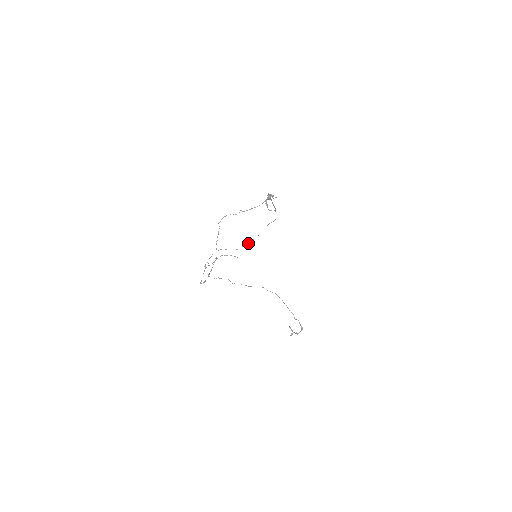
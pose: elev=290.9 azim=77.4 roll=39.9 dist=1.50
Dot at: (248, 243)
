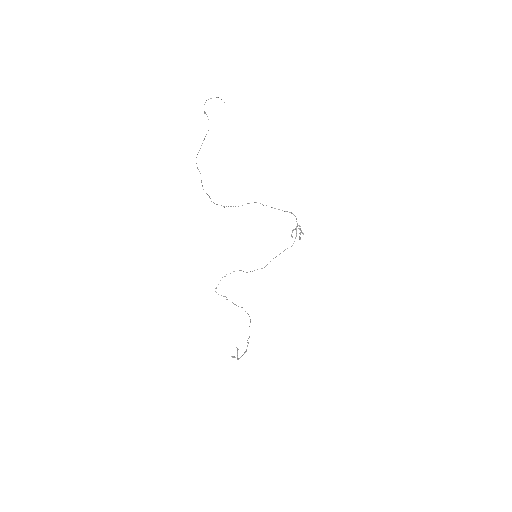
Dot at: (261, 268)
